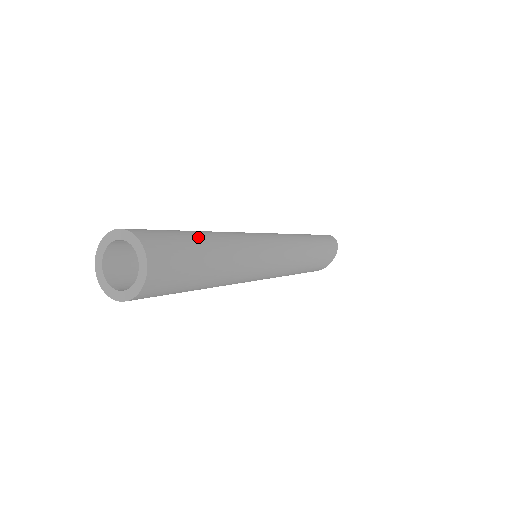
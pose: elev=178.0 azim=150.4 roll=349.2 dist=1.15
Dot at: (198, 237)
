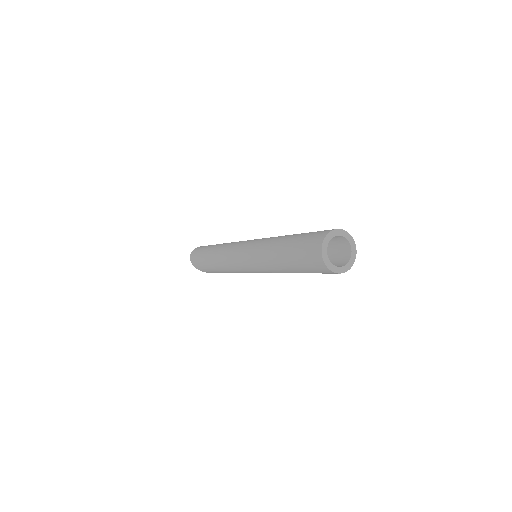
Dot at: (301, 233)
